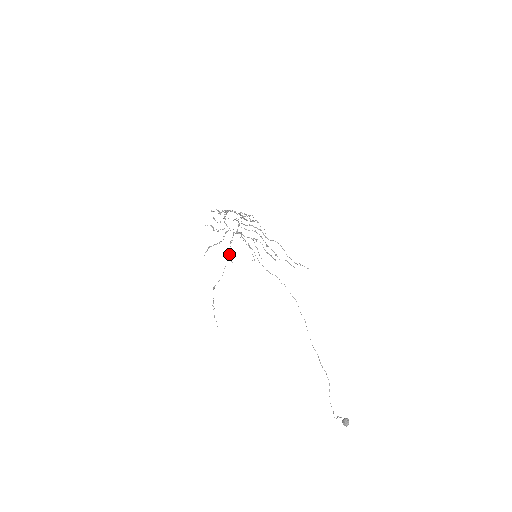
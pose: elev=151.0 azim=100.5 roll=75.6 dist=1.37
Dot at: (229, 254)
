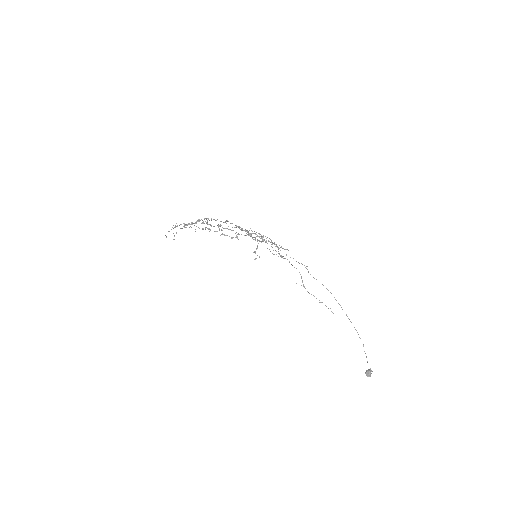
Dot at: occluded
